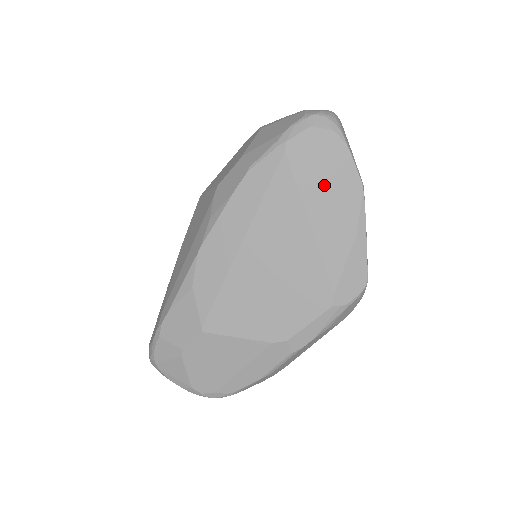
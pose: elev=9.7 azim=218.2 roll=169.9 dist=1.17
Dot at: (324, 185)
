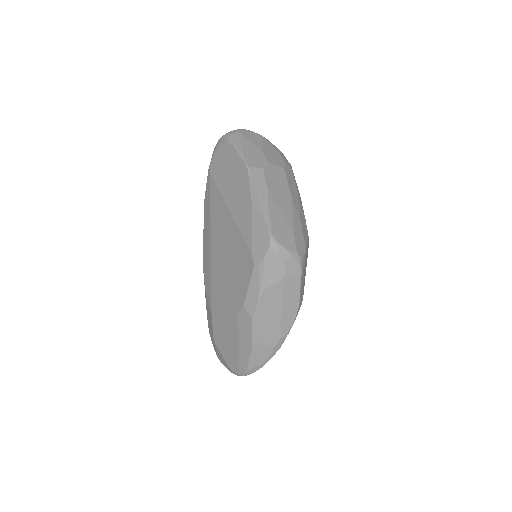
Dot at: (230, 180)
